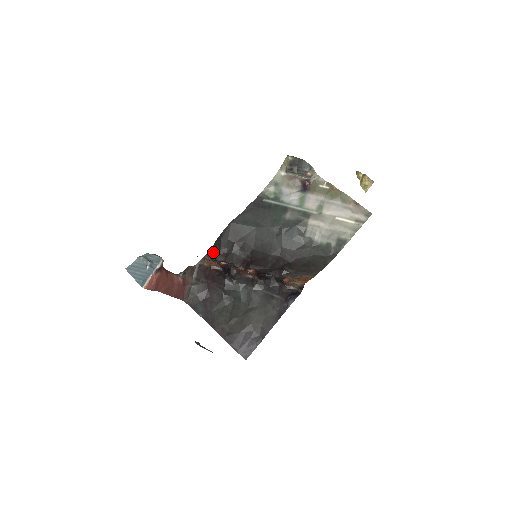
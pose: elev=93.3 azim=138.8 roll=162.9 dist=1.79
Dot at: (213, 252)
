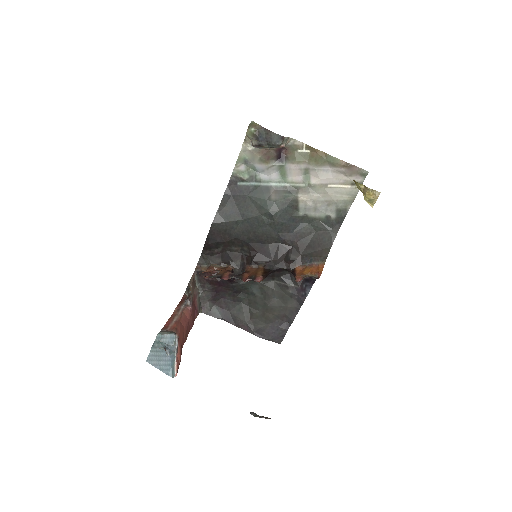
Dot at: (206, 255)
